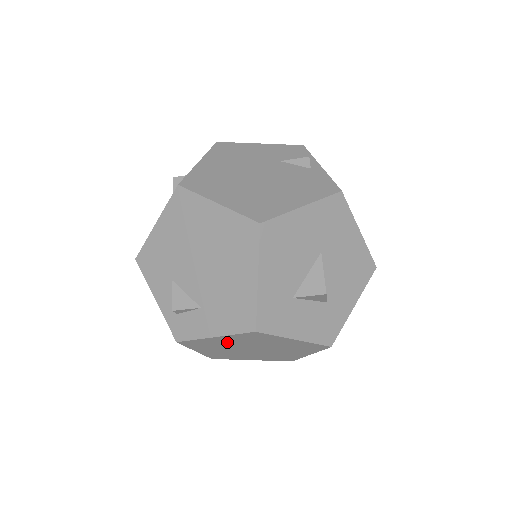
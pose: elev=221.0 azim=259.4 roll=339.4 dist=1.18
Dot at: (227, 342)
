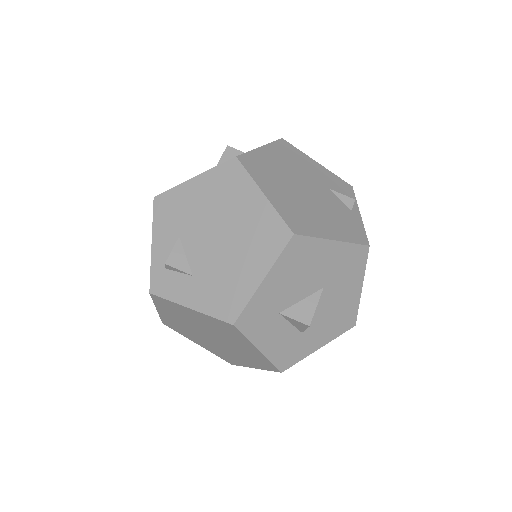
Dot at: (196, 318)
